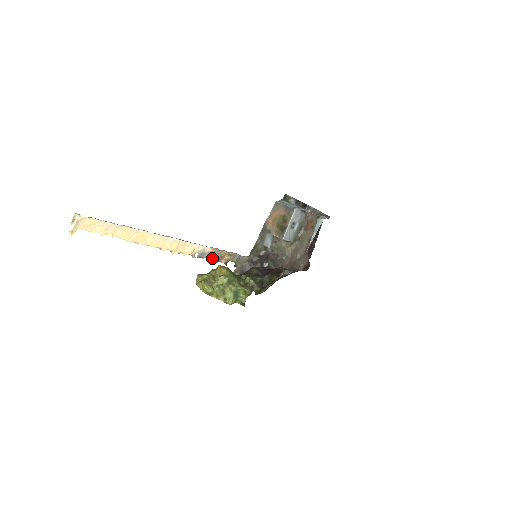
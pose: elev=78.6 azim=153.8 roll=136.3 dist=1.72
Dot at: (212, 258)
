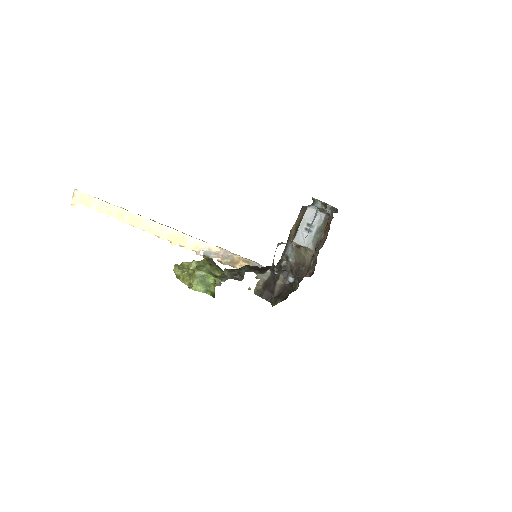
Dot at: (223, 260)
